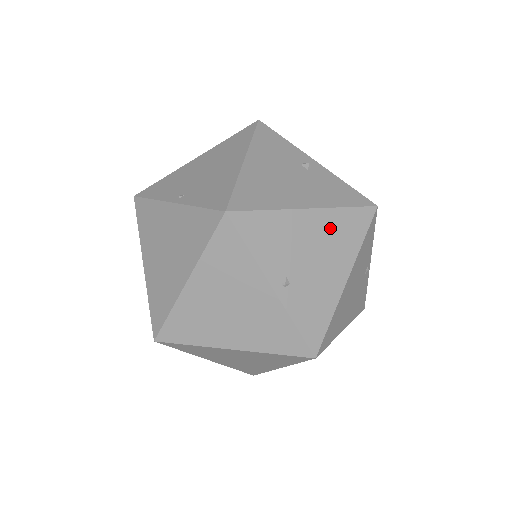
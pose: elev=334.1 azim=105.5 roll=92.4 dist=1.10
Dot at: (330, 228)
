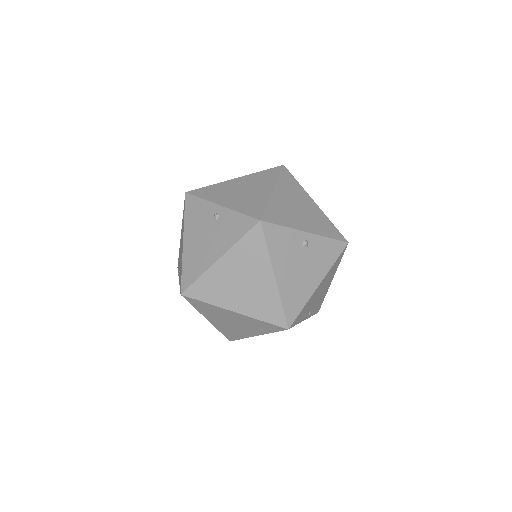
Dot at: (328, 277)
